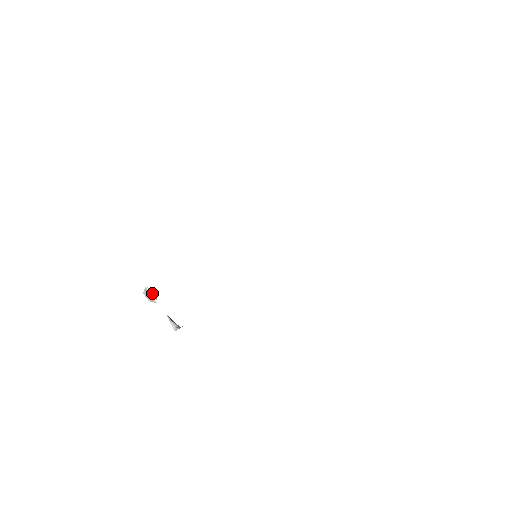
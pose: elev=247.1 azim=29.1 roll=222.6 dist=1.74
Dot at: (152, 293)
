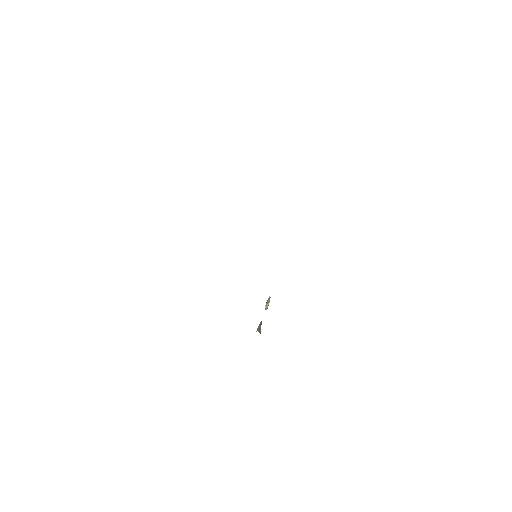
Dot at: occluded
